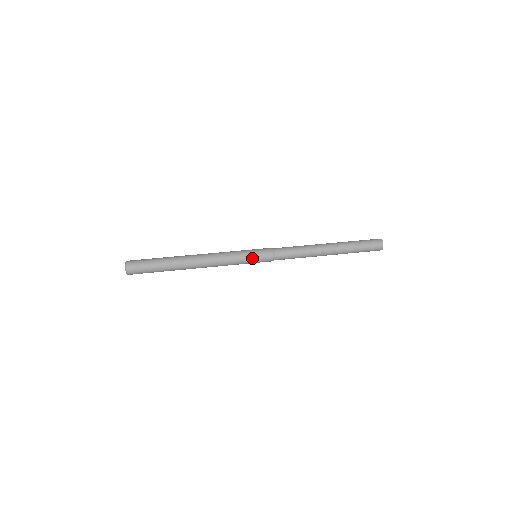
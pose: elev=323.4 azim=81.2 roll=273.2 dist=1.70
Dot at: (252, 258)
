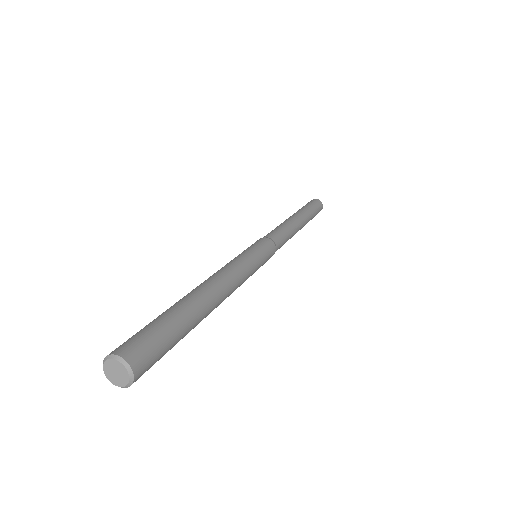
Dot at: (257, 249)
